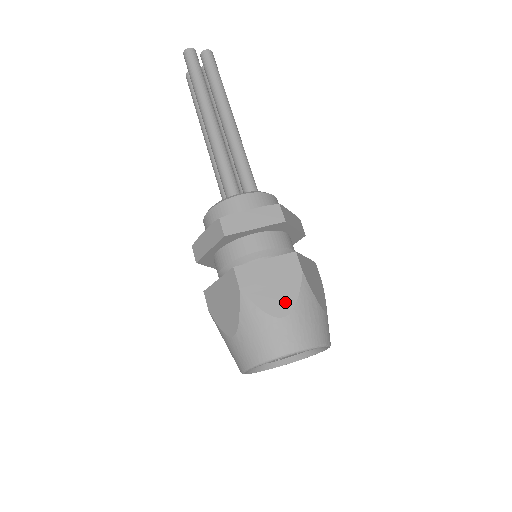
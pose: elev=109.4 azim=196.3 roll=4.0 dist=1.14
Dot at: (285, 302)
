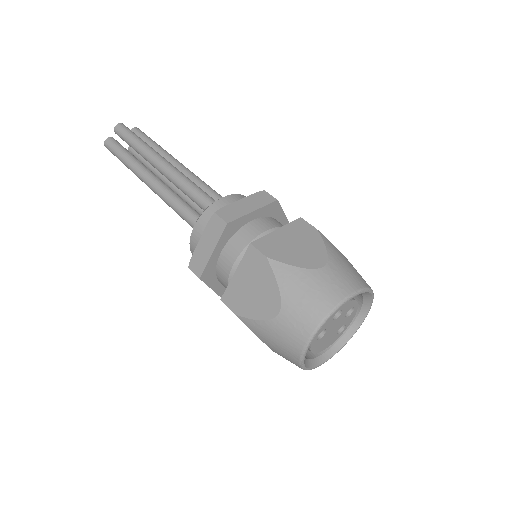
Dot at: (271, 298)
